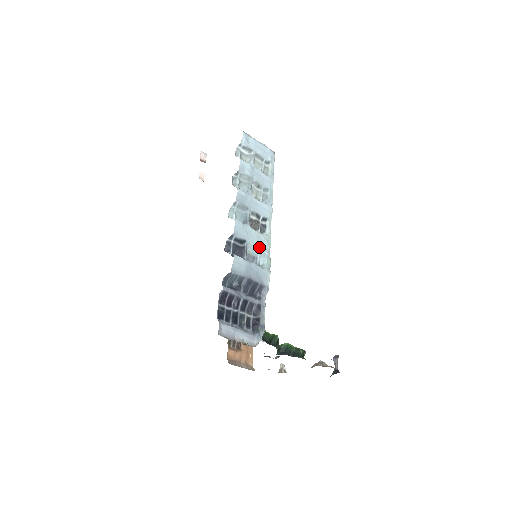
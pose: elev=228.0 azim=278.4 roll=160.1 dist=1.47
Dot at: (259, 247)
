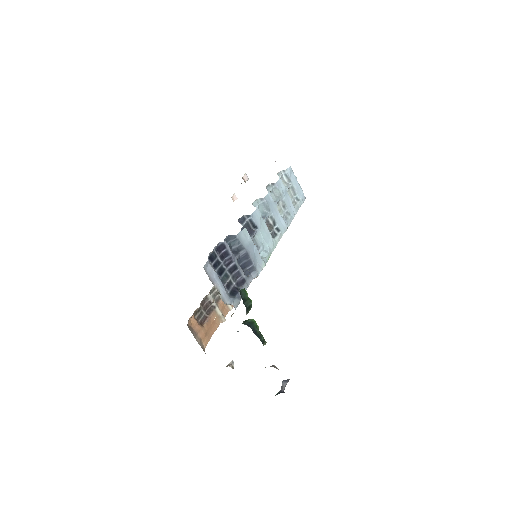
Dot at: (265, 242)
